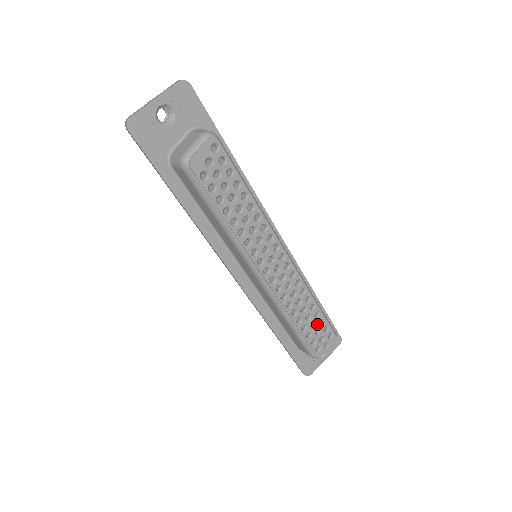
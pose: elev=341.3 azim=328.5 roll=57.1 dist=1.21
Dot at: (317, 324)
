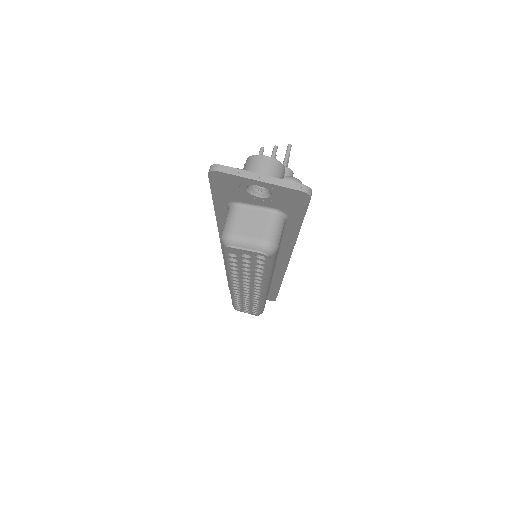
Dot at: (250, 308)
